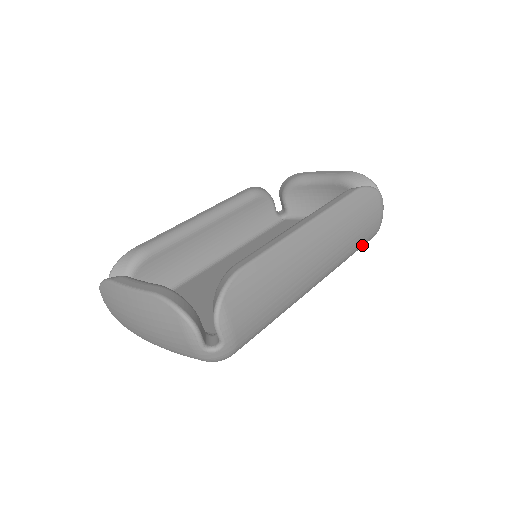
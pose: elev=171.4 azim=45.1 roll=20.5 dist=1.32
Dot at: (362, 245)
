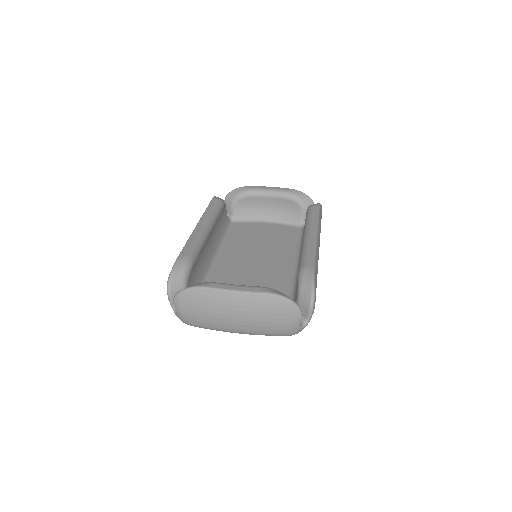
Dot at: occluded
